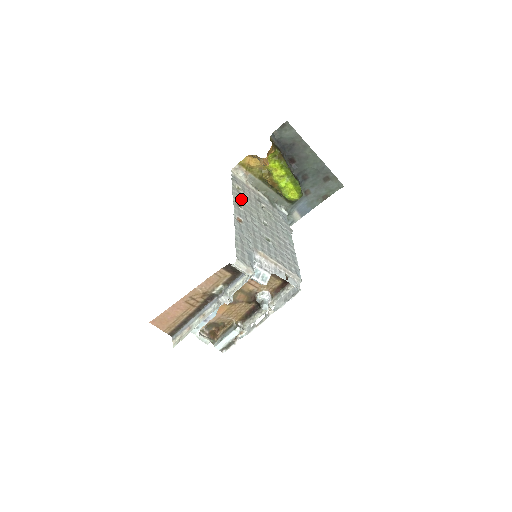
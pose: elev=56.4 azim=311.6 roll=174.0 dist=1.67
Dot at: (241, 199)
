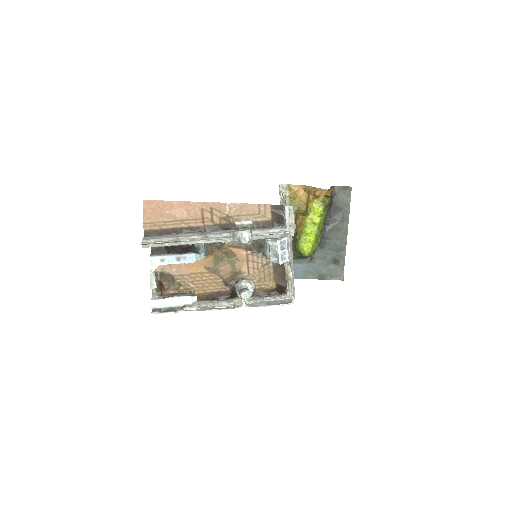
Dot at: occluded
